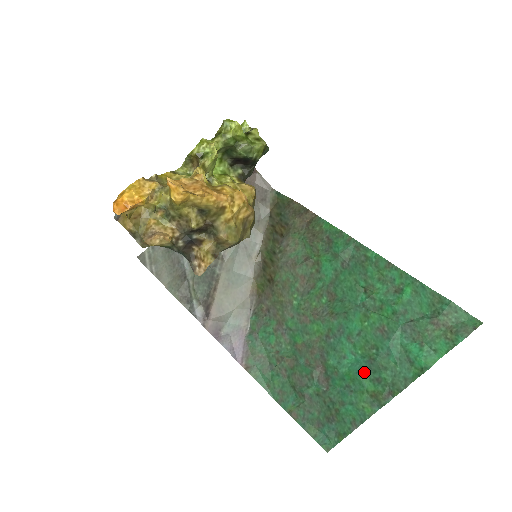
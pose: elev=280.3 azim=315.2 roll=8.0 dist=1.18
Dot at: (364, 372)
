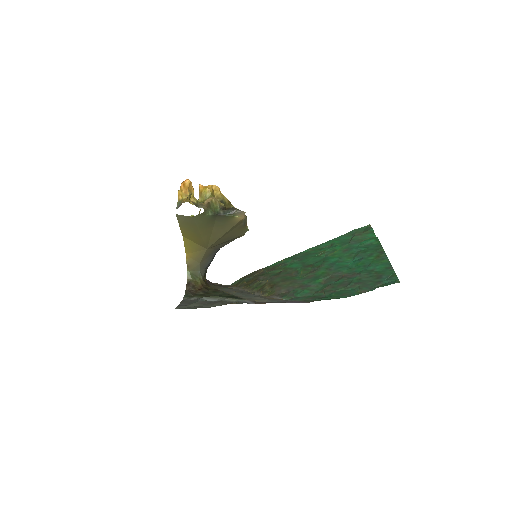
Dot at: (362, 259)
